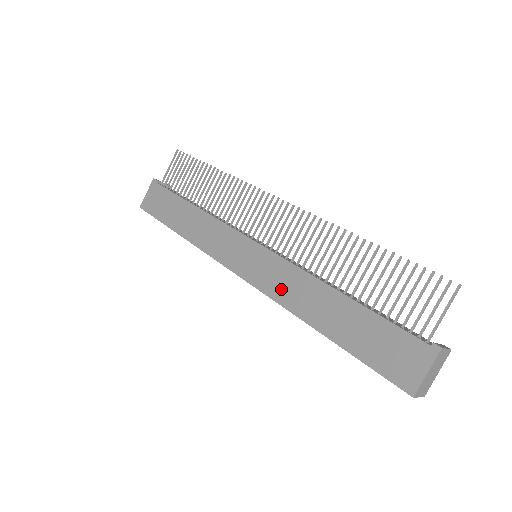
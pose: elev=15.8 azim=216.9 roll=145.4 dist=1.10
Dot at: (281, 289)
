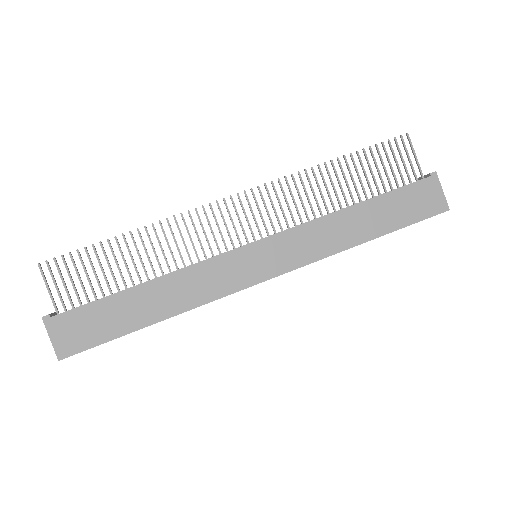
Dot at: (314, 248)
